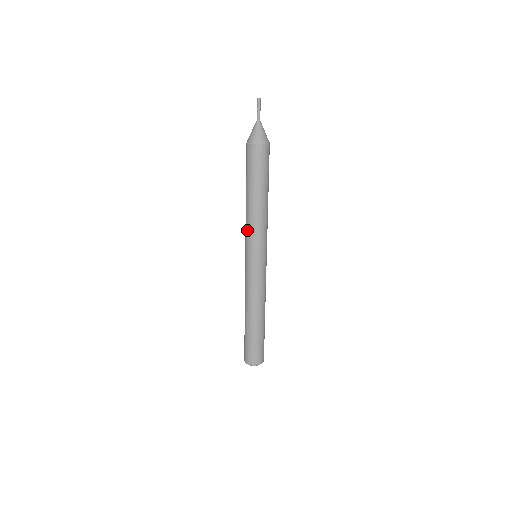
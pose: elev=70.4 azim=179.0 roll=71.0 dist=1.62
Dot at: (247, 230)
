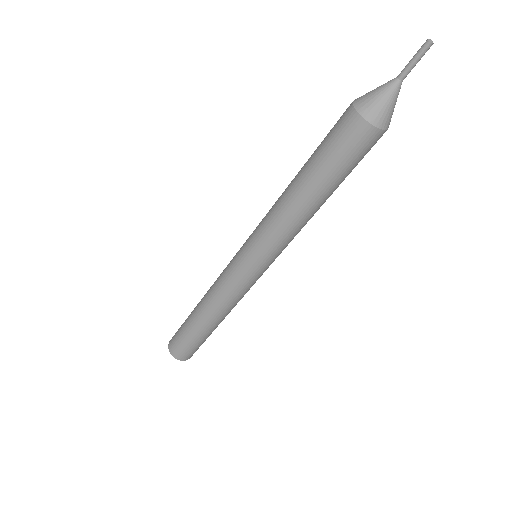
Dot at: (264, 217)
